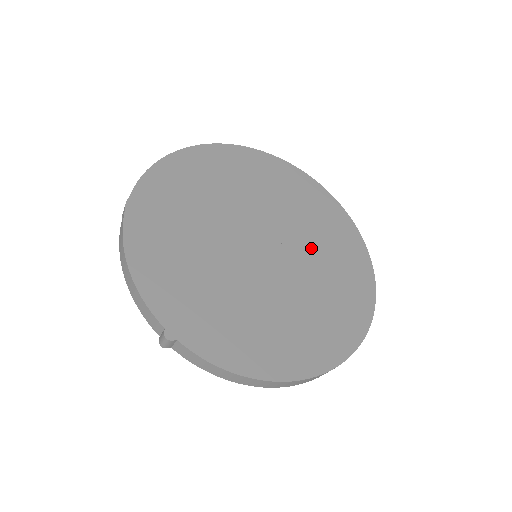
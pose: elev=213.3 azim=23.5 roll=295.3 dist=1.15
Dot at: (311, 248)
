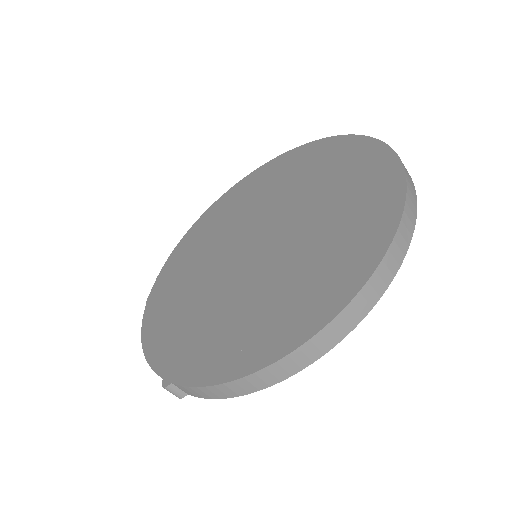
Dot at: (310, 202)
